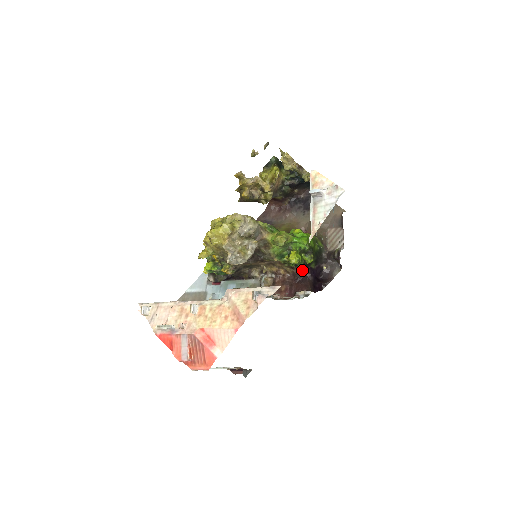
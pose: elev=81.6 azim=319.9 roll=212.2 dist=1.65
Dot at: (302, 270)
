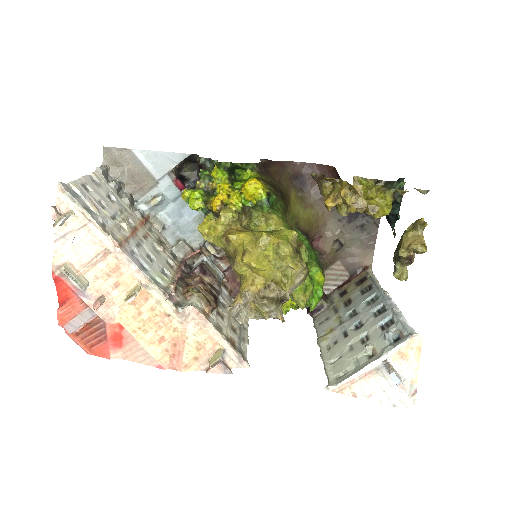
Dot at: occluded
